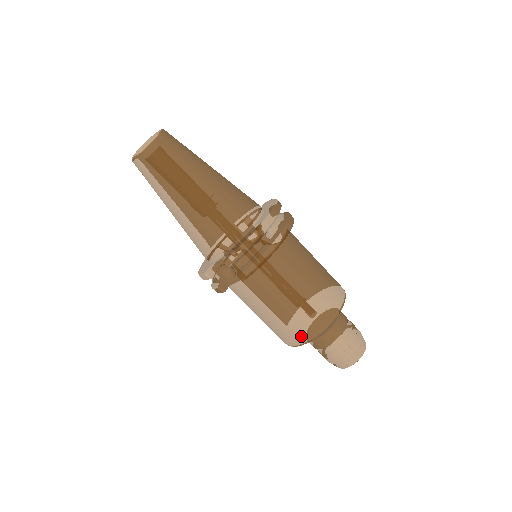
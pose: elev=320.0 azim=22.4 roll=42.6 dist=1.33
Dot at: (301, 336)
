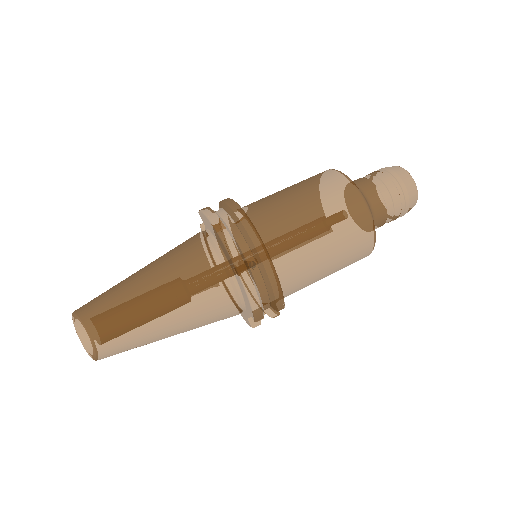
Dot at: (364, 255)
